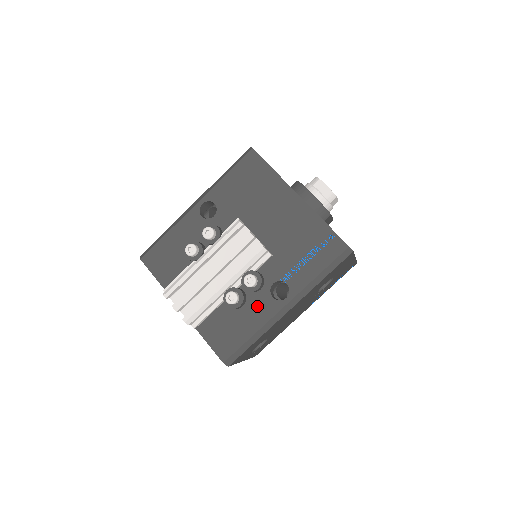
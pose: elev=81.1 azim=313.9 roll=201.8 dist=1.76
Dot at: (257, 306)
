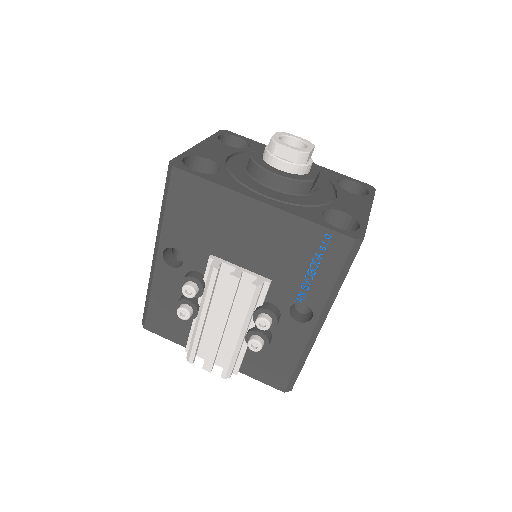
Dot at: (286, 335)
